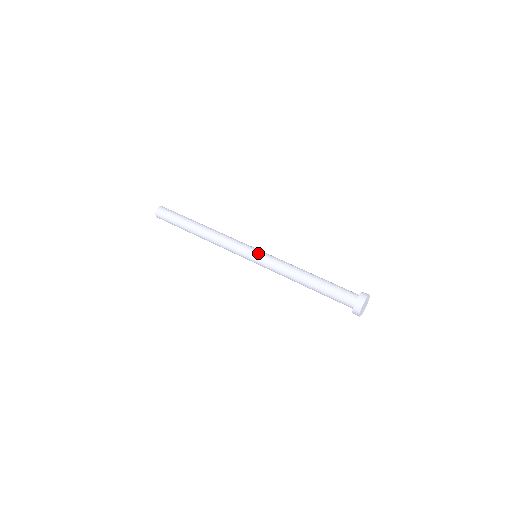
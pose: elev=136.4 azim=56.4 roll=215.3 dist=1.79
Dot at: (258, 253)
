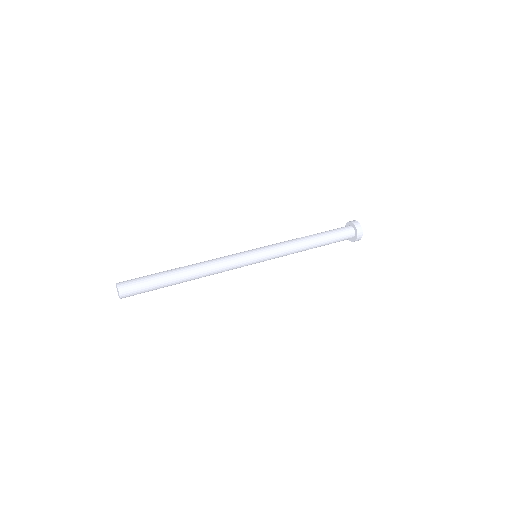
Dot at: (261, 252)
